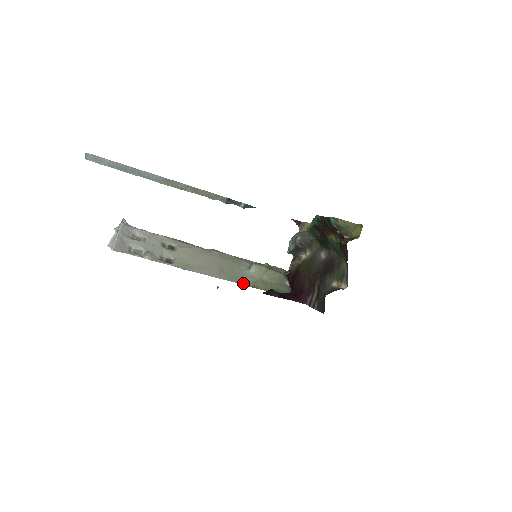
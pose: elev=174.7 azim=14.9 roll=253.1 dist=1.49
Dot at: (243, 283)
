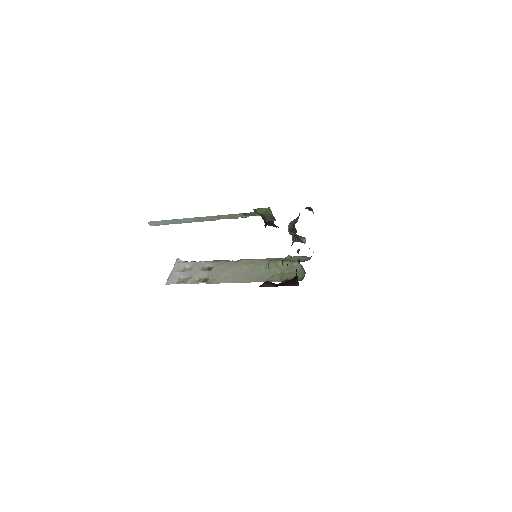
Dot at: (261, 281)
